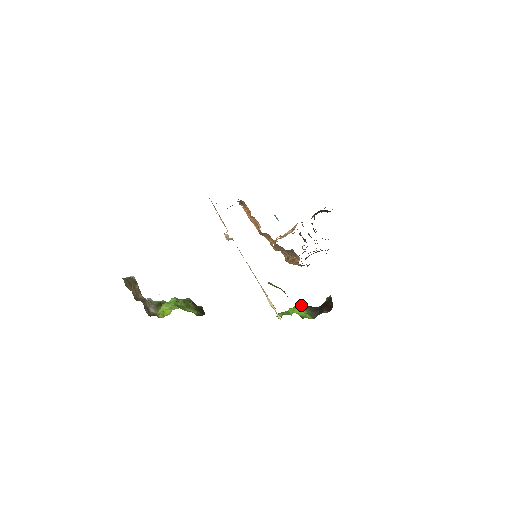
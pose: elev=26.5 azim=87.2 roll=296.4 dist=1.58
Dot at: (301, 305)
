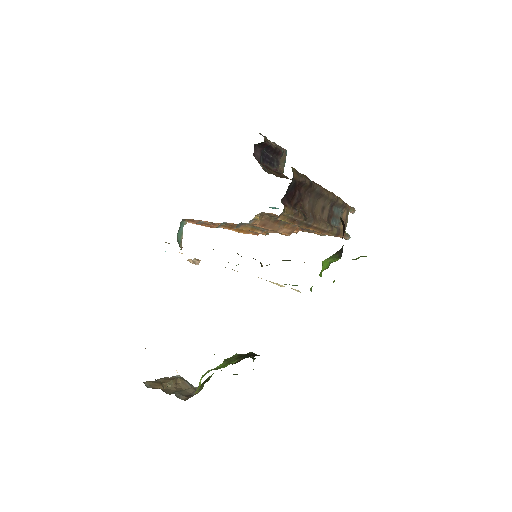
Dot at: (327, 258)
